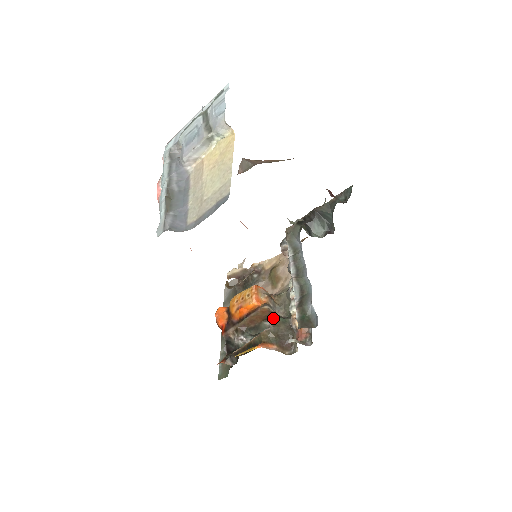
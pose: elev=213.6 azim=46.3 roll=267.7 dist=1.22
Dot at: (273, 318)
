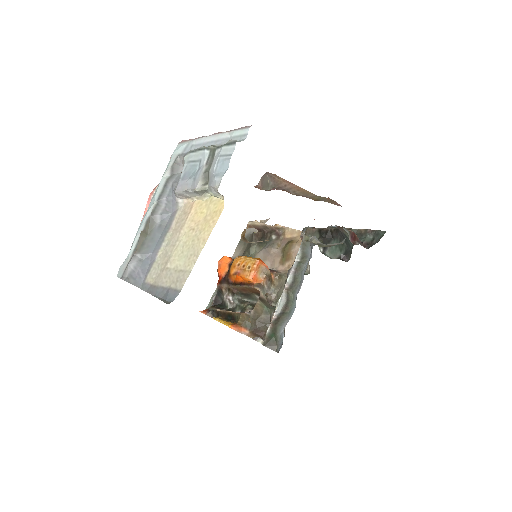
Dot at: (258, 304)
